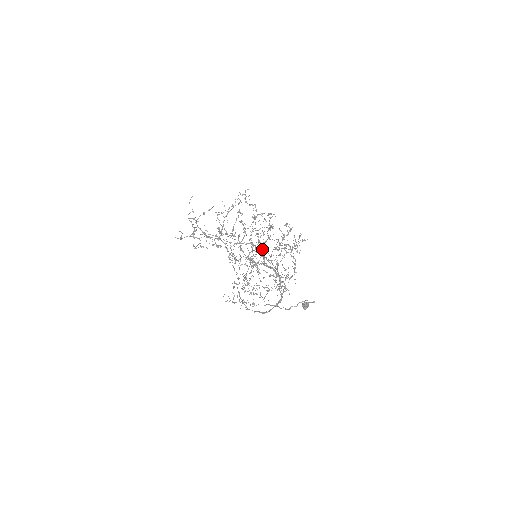
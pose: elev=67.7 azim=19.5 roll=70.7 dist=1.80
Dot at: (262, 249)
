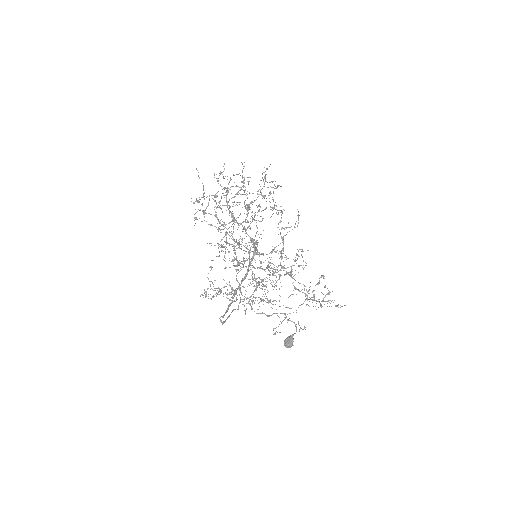
Dot at: occluded
